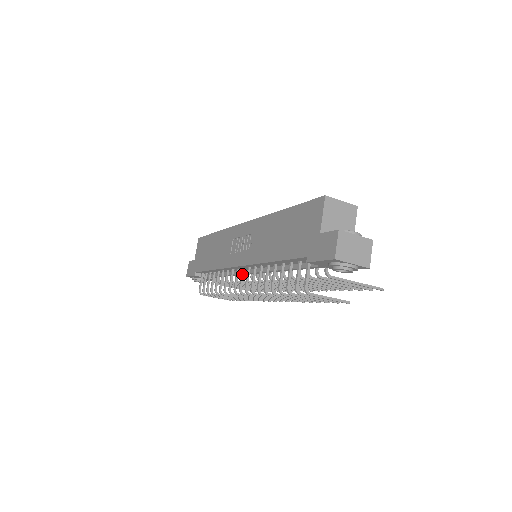
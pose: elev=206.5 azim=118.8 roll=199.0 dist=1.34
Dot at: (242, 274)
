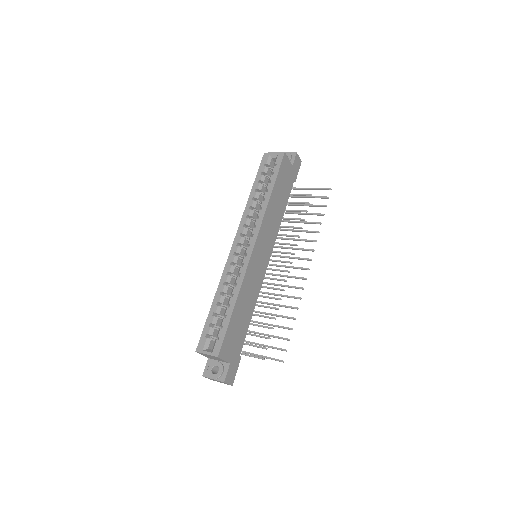
Dot at: occluded
